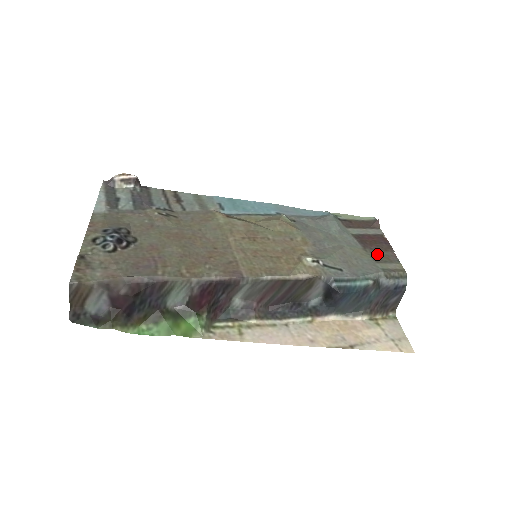
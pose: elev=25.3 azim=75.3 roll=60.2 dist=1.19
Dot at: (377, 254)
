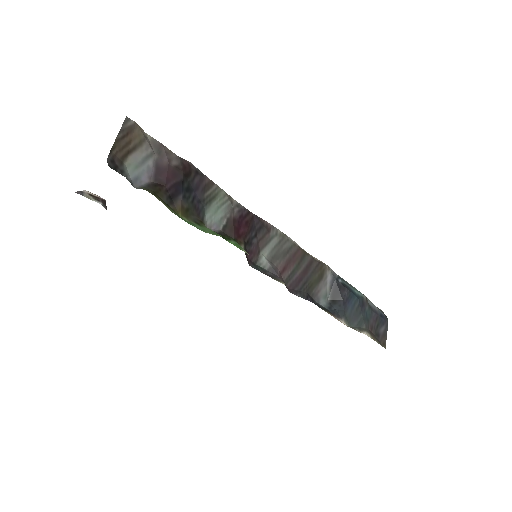
Dot at: occluded
